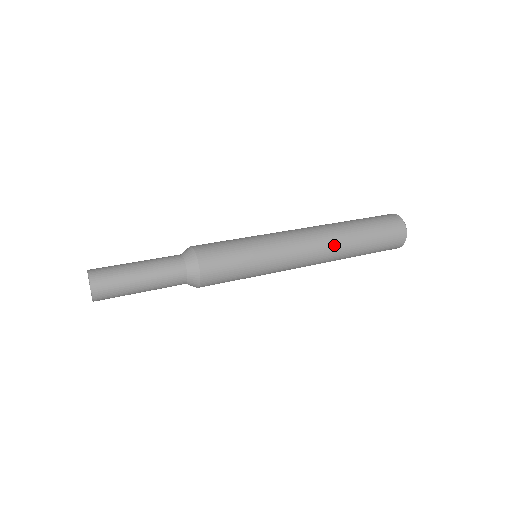
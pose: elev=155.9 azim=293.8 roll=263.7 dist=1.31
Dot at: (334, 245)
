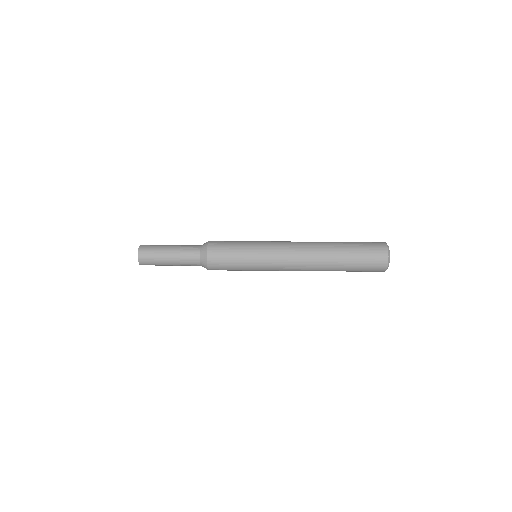
Dot at: (316, 255)
